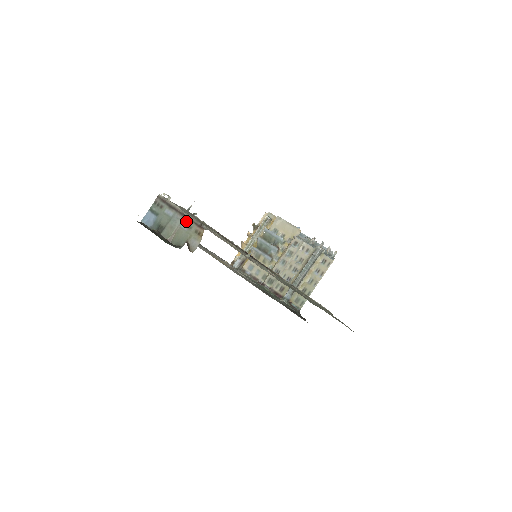
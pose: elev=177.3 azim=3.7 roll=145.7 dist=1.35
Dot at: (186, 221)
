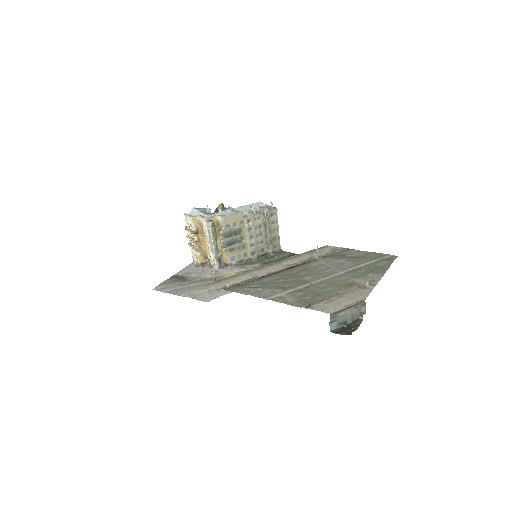
Dot at: (353, 308)
